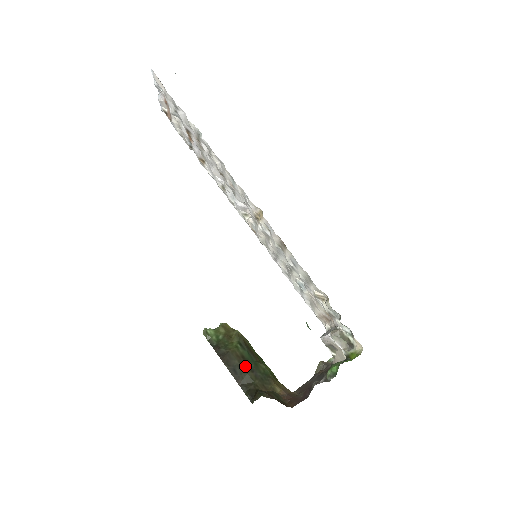
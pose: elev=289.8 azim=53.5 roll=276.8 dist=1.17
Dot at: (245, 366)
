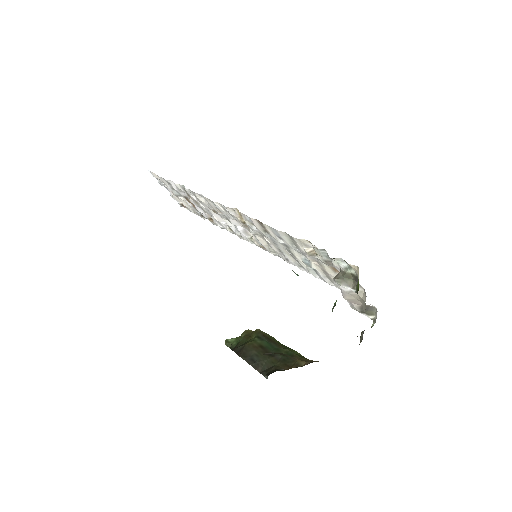
Dot at: (264, 353)
